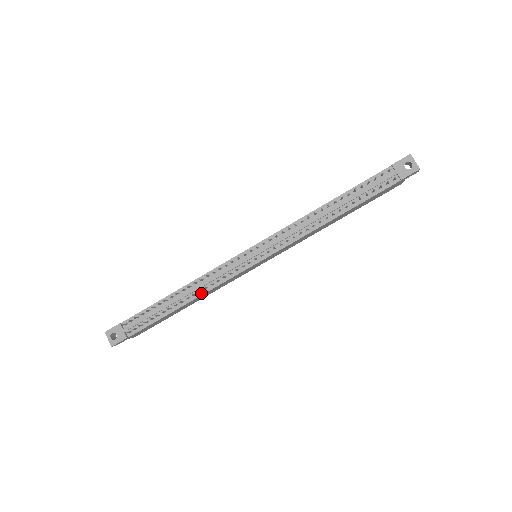
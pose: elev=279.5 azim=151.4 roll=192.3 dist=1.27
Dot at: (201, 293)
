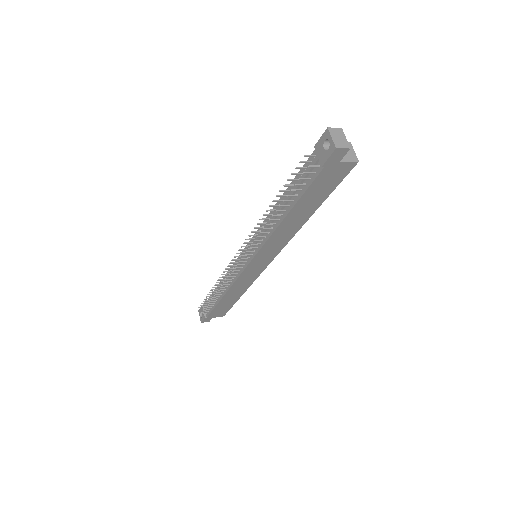
Dot at: (227, 289)
